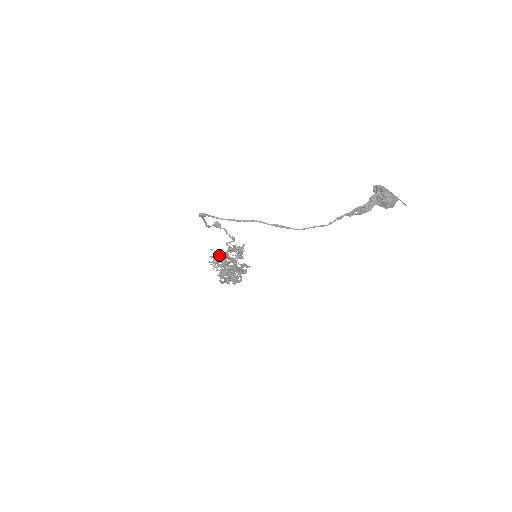
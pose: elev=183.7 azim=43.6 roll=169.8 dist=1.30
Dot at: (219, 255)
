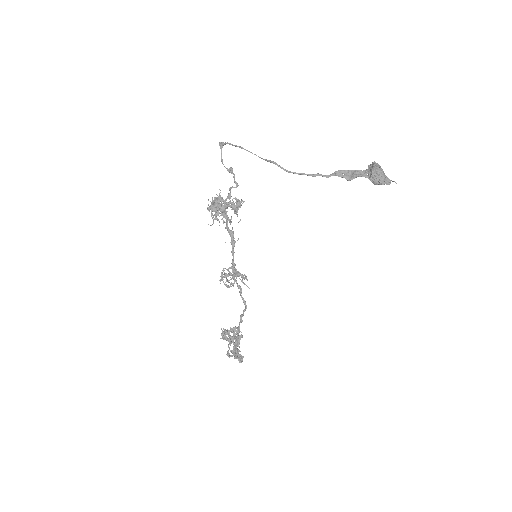
Dot at: occluded
